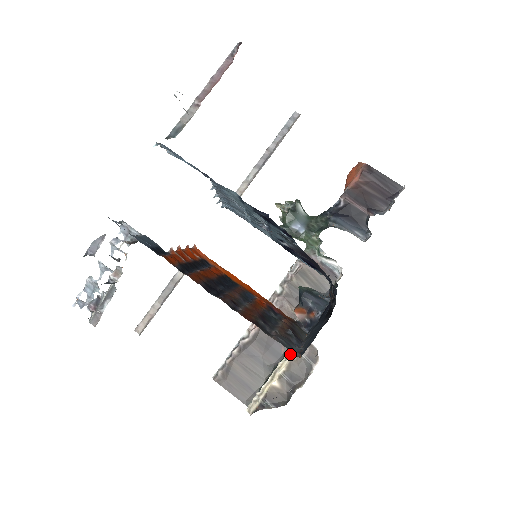
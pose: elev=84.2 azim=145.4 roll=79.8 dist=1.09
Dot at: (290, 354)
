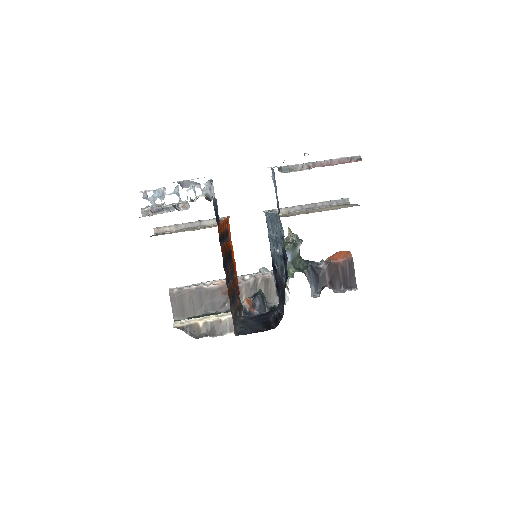
Dot at: (222, 316)
